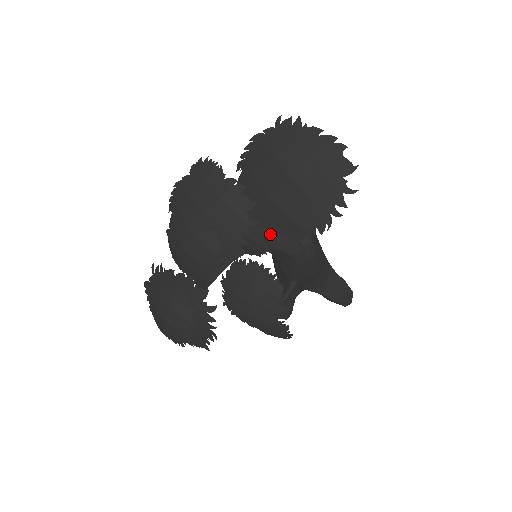
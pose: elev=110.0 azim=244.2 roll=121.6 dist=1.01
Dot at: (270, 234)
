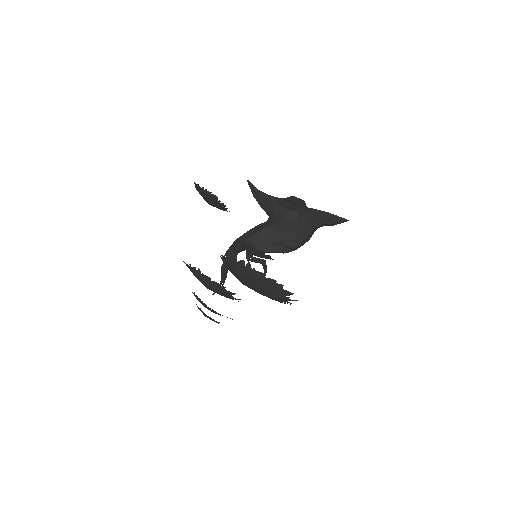
Dot at: occluded
